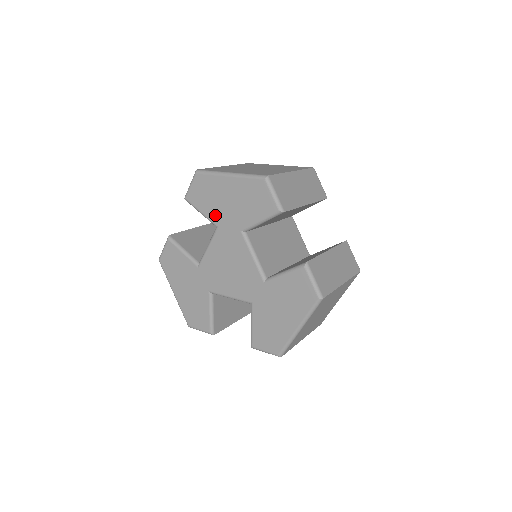
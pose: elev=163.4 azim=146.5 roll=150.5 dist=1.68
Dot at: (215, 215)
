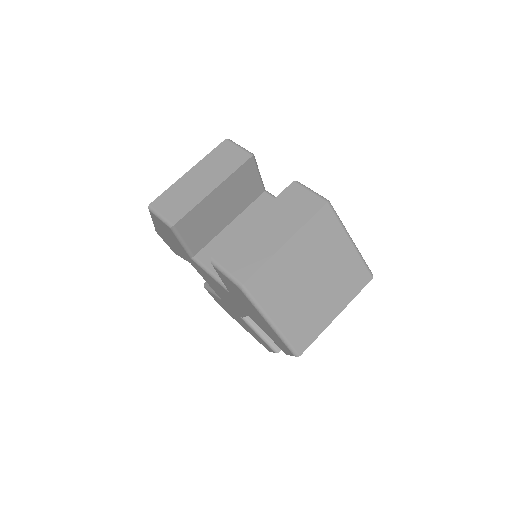
Dot at: (233, 295)
